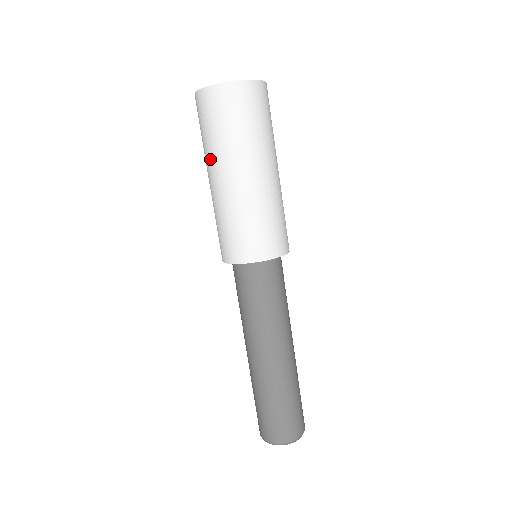
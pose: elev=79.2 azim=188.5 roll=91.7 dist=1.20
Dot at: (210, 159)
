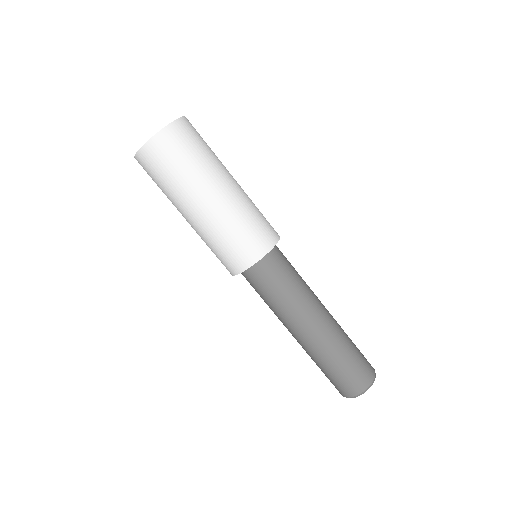
Dot at: (189, 190)
